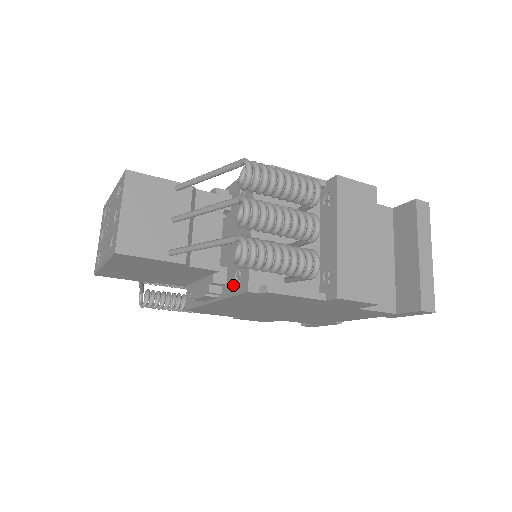
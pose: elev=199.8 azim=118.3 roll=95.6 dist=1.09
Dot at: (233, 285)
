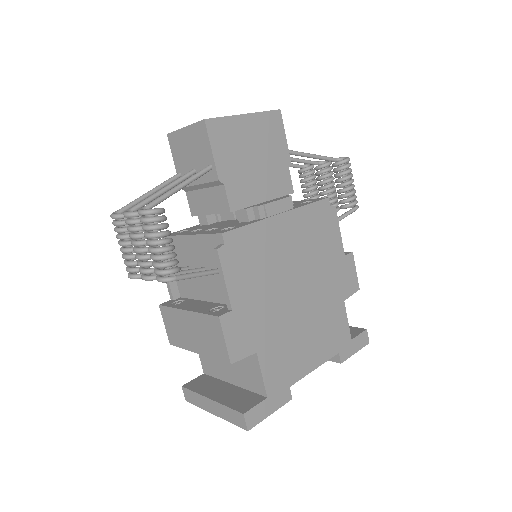
Dot at: (305, 203)
